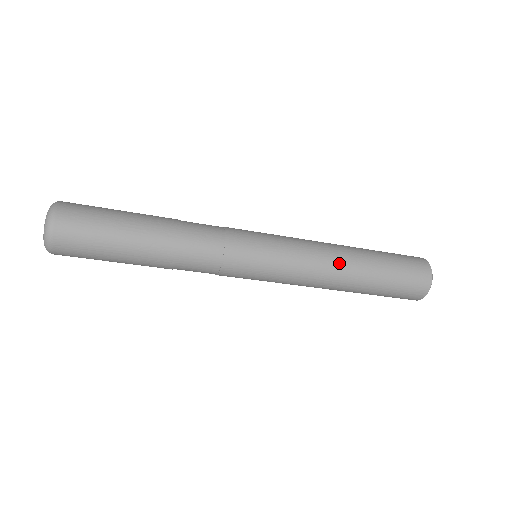
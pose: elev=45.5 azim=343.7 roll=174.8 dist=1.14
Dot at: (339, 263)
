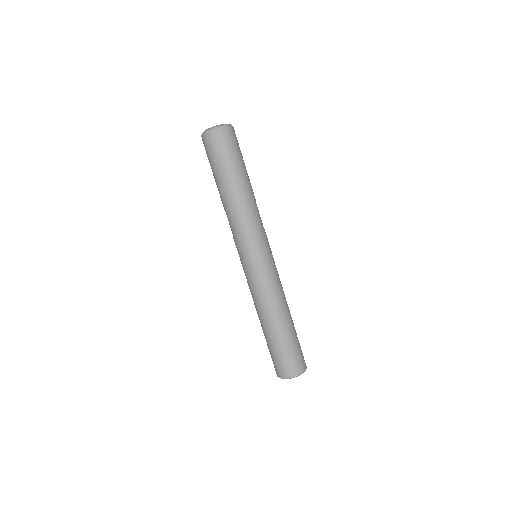
Dot at: (284, 305)
